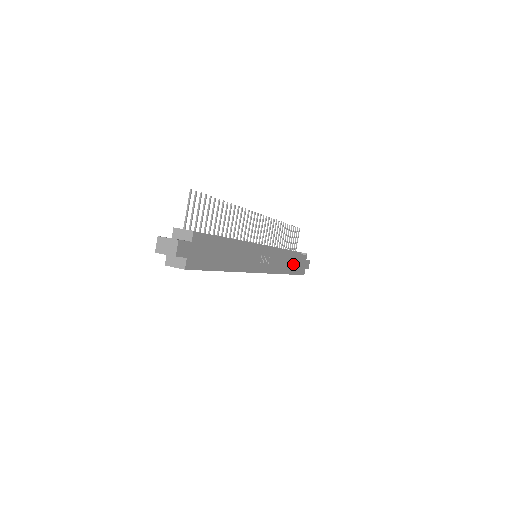
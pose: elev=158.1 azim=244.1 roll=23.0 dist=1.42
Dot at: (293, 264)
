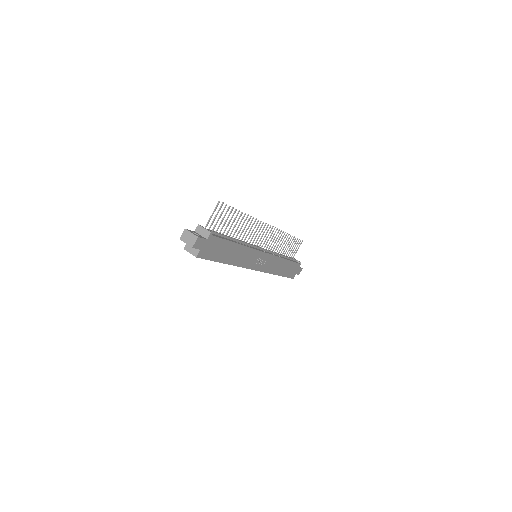
Dot at: (286, 269)
